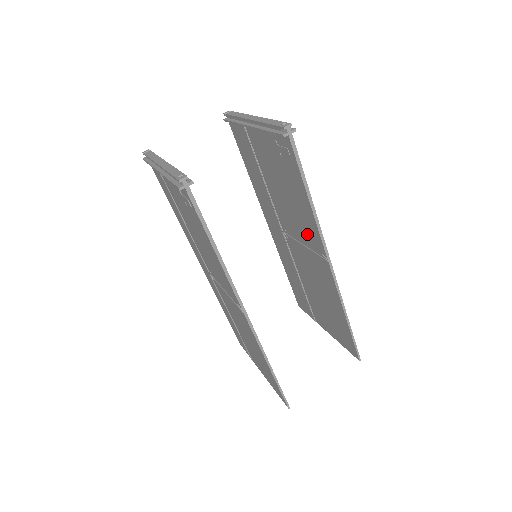
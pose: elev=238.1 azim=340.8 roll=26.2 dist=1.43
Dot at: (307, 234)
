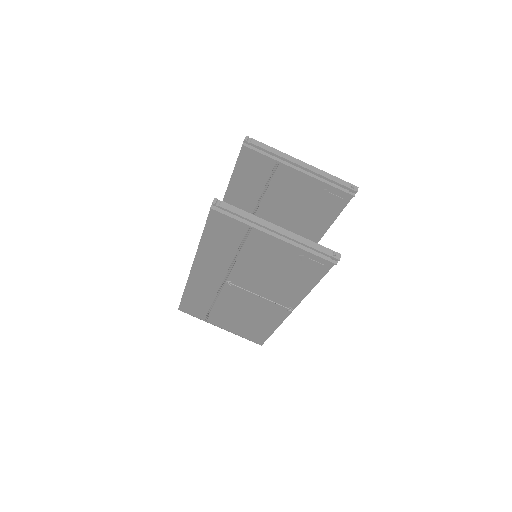
Dot at: occluded
